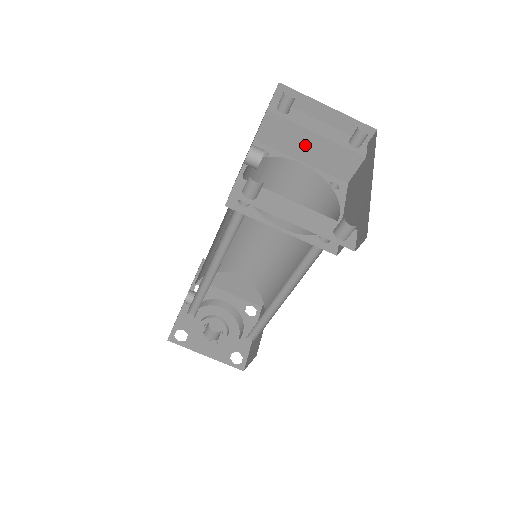
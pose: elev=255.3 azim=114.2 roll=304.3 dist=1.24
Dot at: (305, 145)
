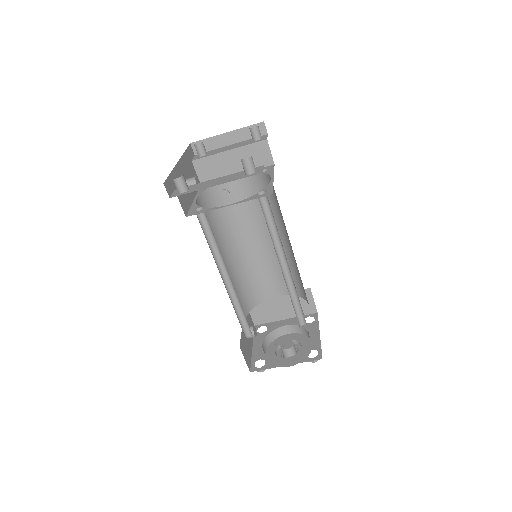
Dot at: (229, 163)
